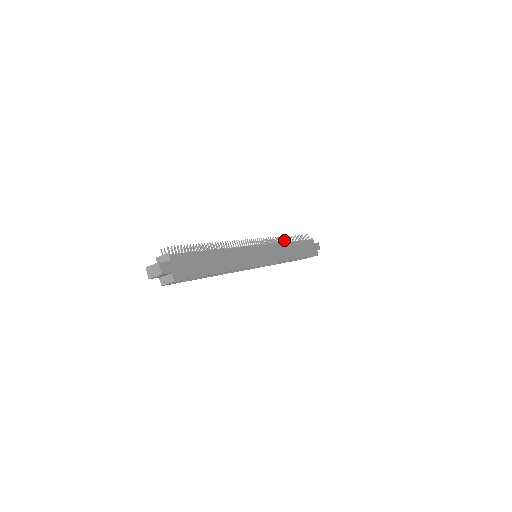
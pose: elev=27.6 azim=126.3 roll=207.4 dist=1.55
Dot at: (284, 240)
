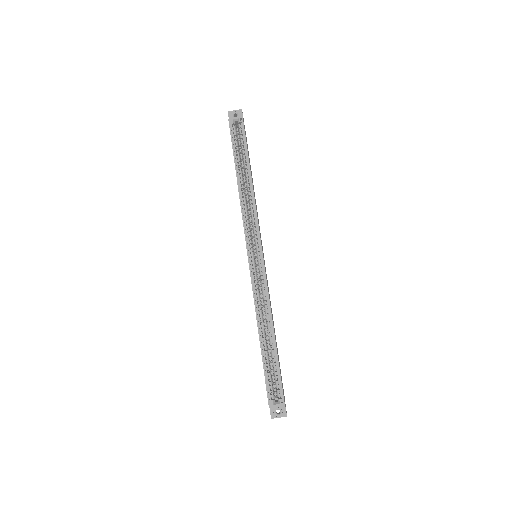
Dot at: occluded
